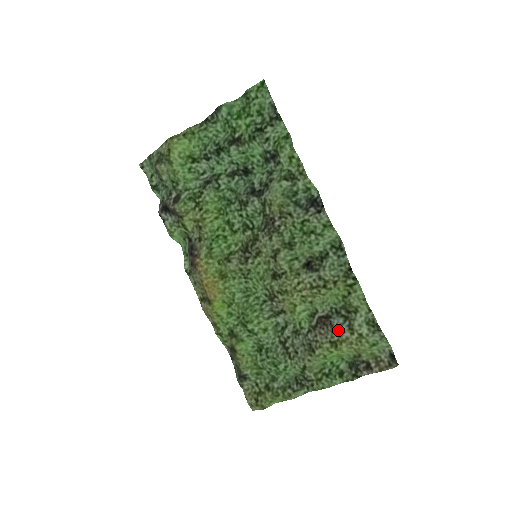
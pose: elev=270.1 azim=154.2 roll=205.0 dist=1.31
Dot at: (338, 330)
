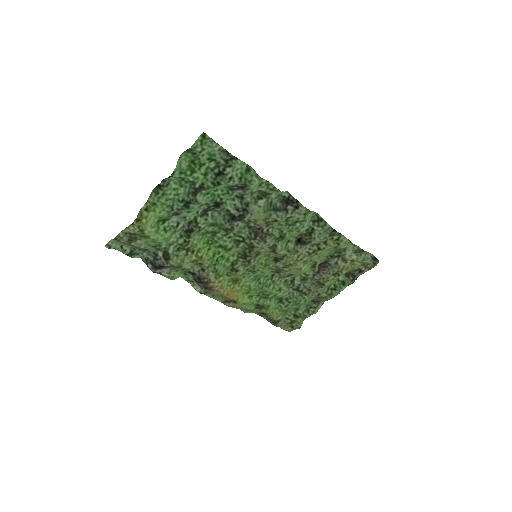
Dot at: (336, 265)
